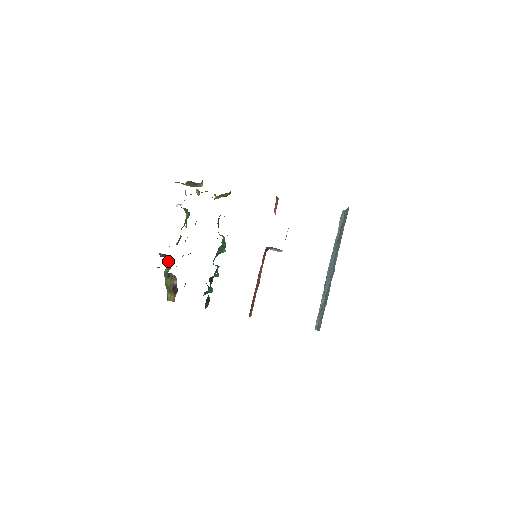
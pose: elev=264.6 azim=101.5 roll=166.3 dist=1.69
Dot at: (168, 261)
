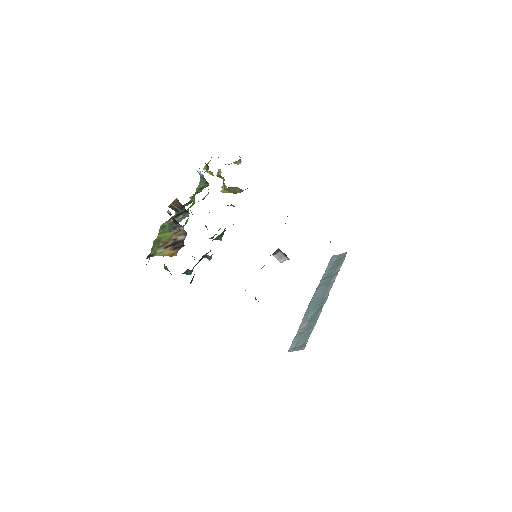
Dot at: (175, 215)
